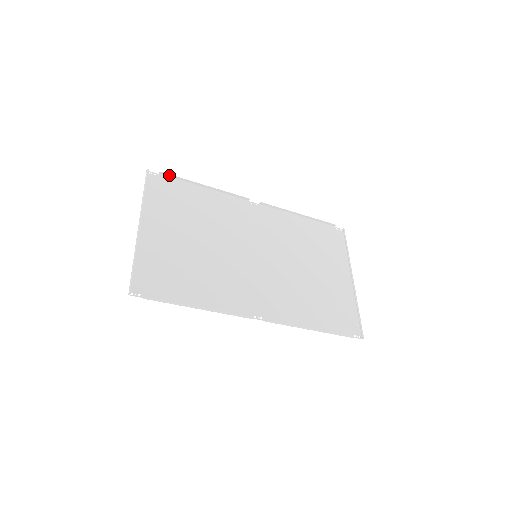
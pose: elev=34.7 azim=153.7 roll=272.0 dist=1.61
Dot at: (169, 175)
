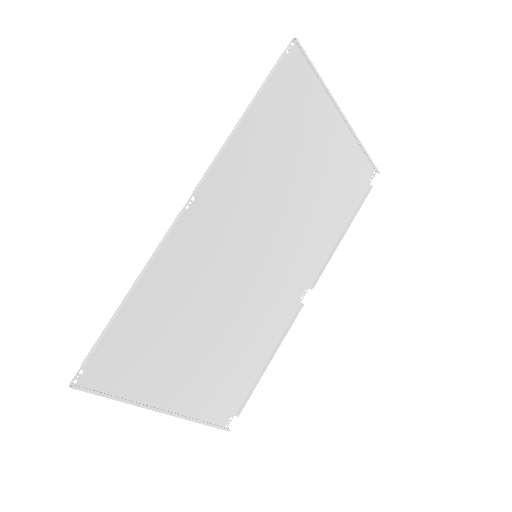
Dot at: (93, 351)
